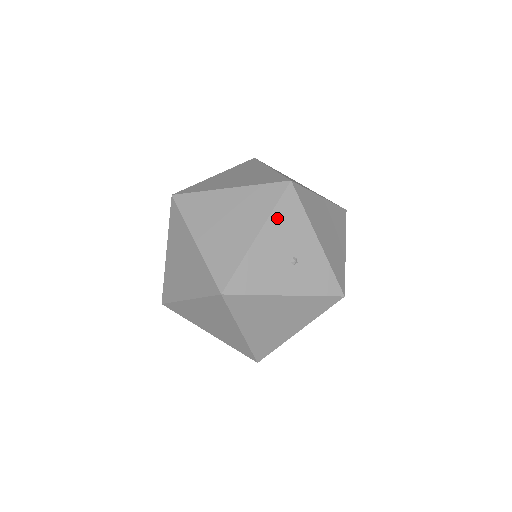
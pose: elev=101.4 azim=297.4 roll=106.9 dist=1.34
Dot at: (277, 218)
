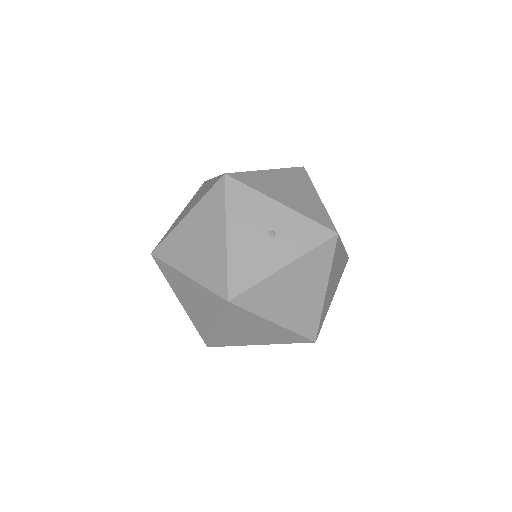
Dot at: (233, 210)
